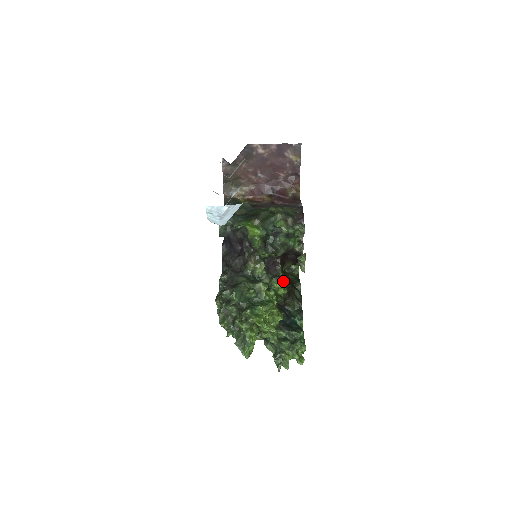
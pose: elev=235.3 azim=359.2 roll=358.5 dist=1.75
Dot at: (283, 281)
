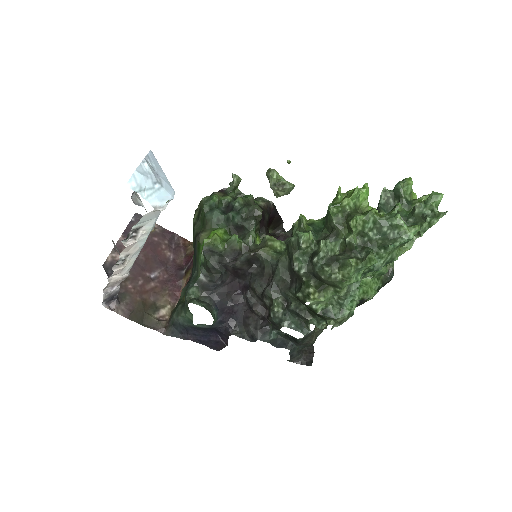
Dot at: occluded
